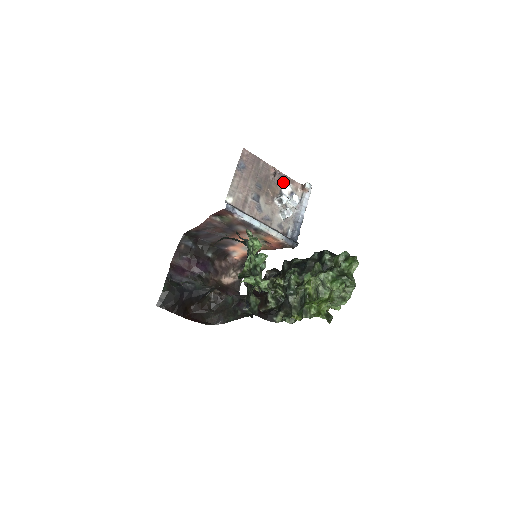
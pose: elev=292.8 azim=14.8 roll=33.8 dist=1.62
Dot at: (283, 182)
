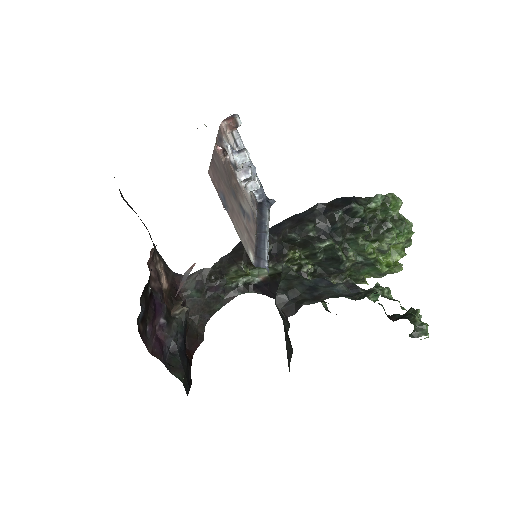
Dot at: (224, 148)
